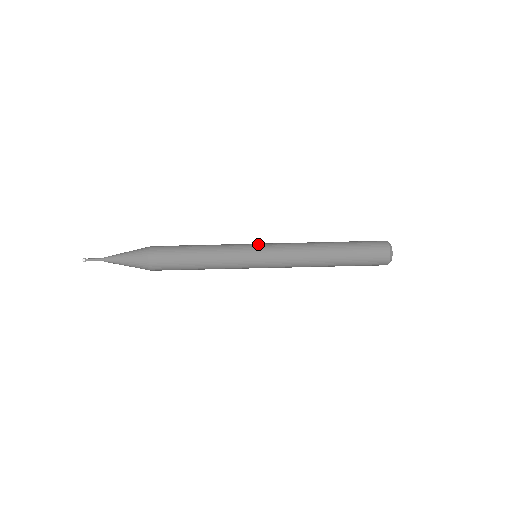
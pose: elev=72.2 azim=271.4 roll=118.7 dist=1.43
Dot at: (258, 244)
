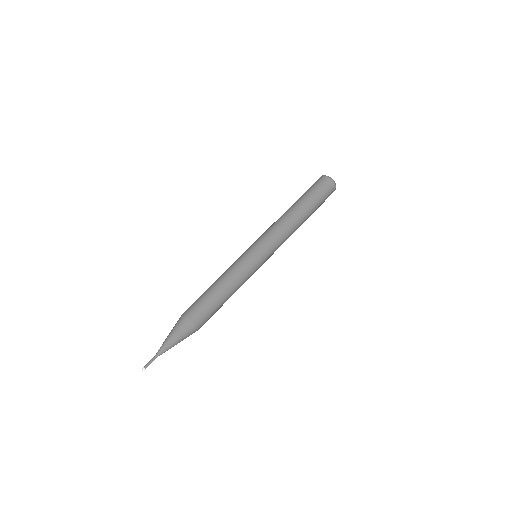
Dot at: occluded
